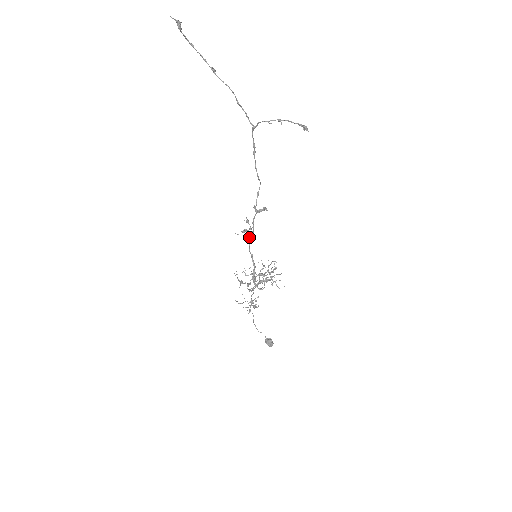
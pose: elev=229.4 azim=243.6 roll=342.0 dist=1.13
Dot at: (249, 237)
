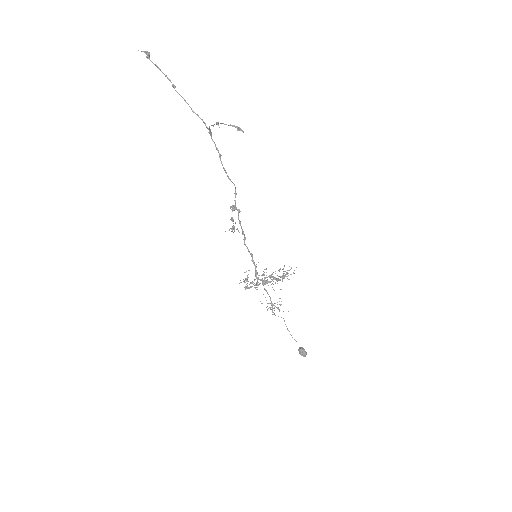
Dot at: (244, 236)
